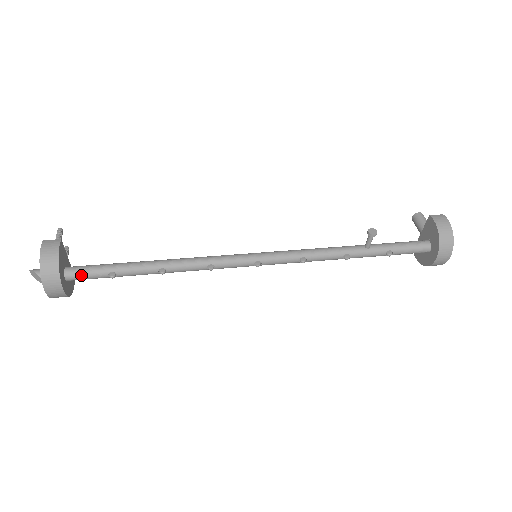
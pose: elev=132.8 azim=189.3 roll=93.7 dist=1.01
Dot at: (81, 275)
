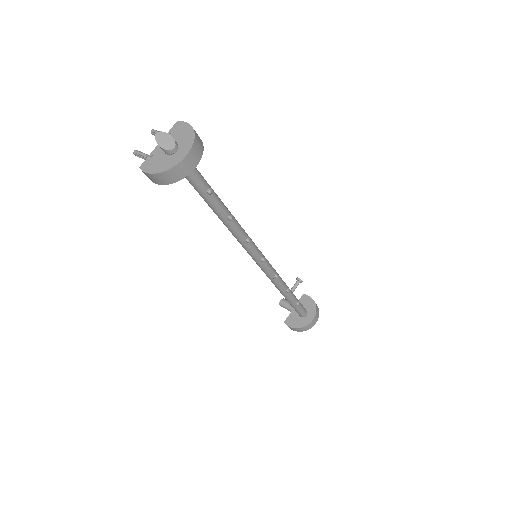
Dot at: (196, 171)
